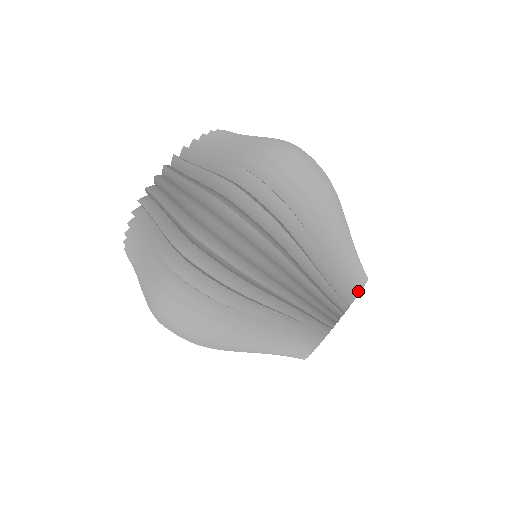
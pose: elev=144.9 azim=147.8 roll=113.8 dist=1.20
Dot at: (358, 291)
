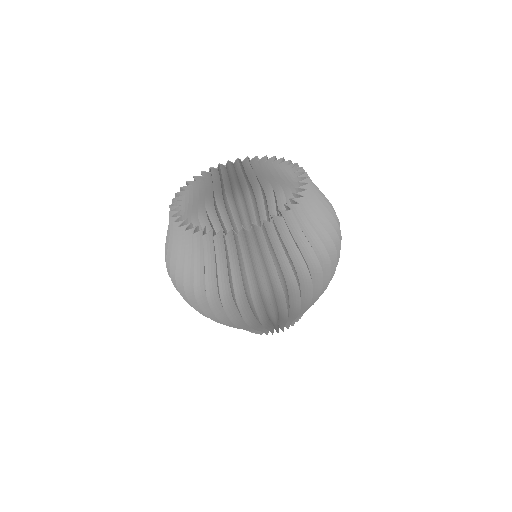
Dot at: occluded
